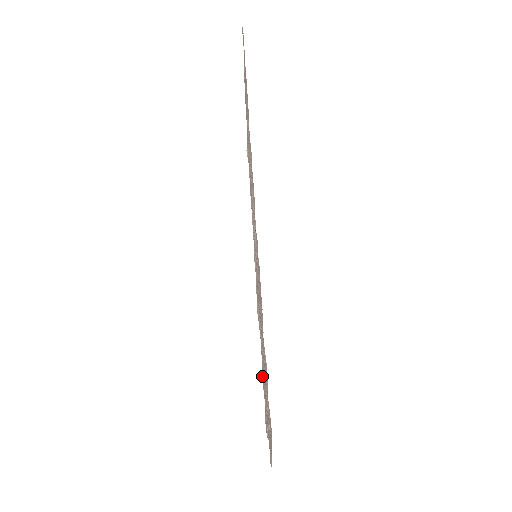
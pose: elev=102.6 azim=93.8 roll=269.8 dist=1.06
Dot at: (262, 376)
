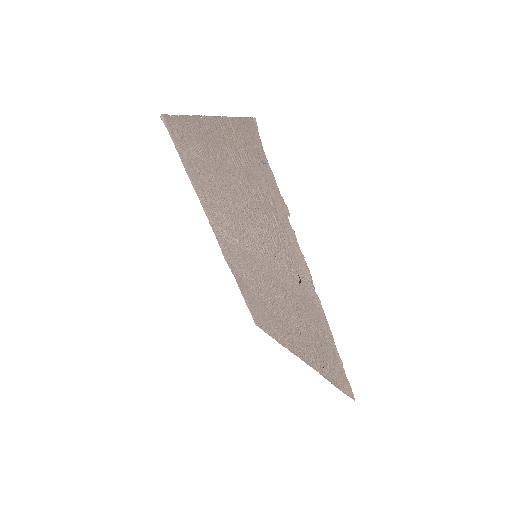
Dot at: occluded
